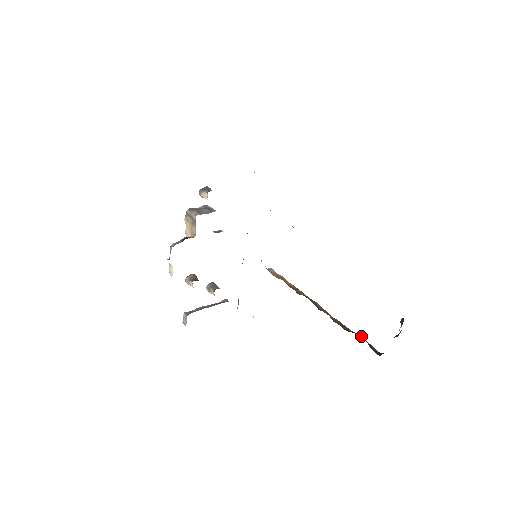
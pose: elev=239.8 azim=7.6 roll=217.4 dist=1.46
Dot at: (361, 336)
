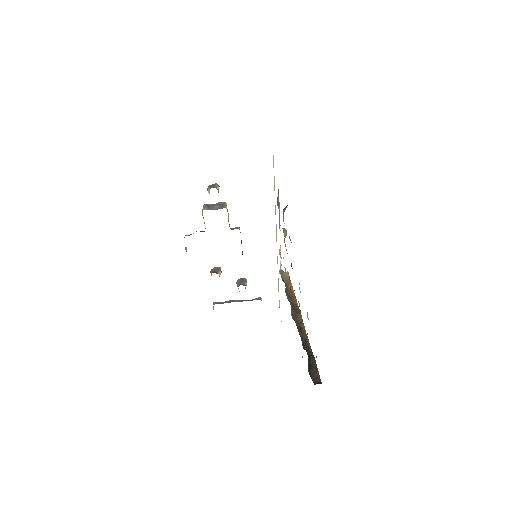
Dot at: (311, 358)
